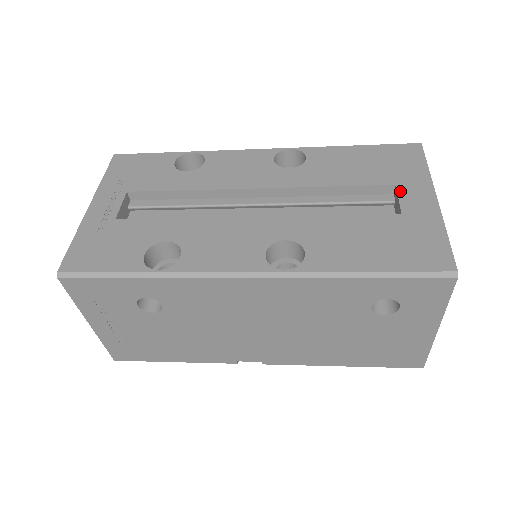
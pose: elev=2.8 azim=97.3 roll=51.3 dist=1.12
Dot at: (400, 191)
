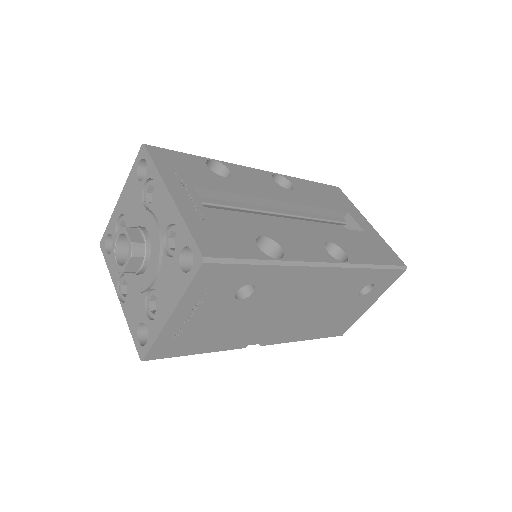
Dot at: (353, 217)
